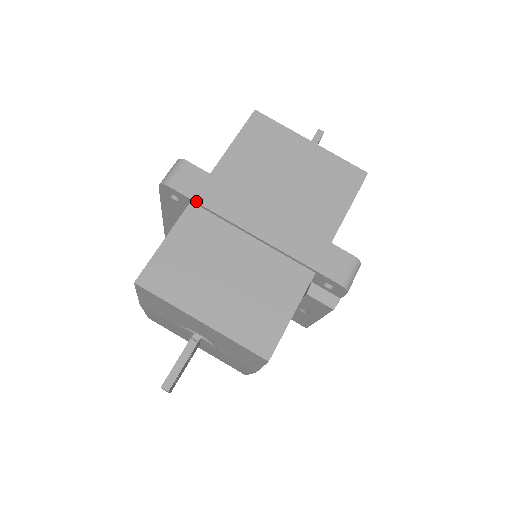
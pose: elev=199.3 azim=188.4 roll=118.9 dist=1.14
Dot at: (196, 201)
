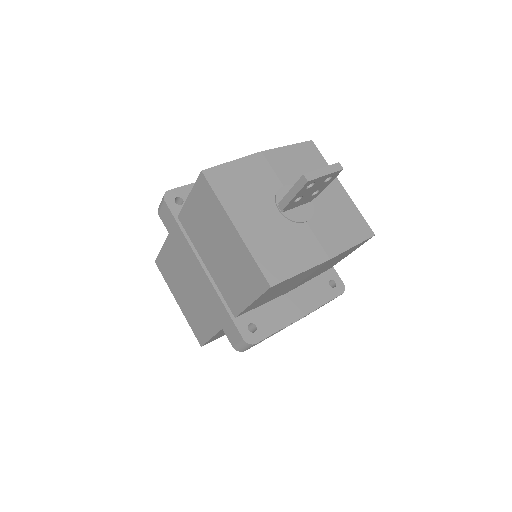
Dot at: (170, 234)
